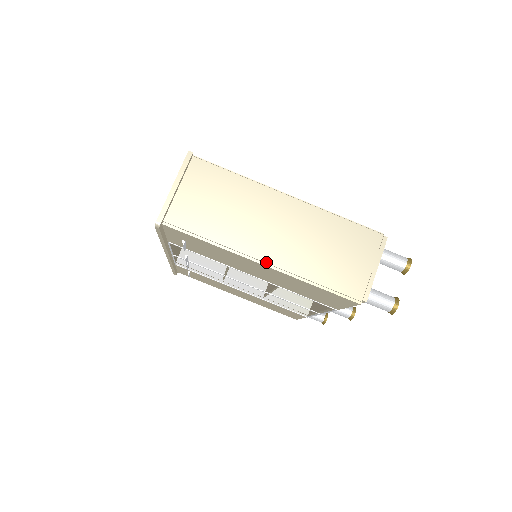
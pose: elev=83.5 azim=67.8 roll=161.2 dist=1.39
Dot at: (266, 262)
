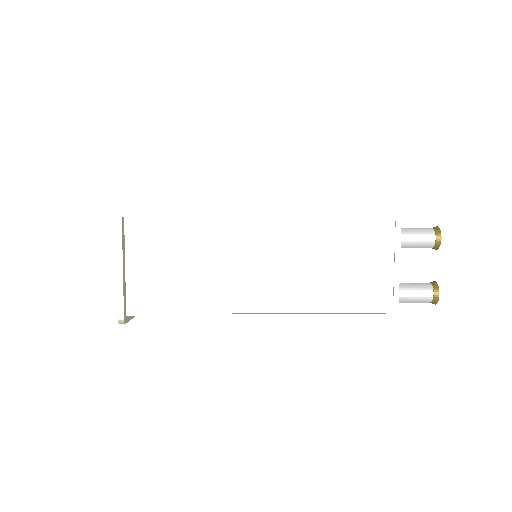
Dot at: (262, 312)
